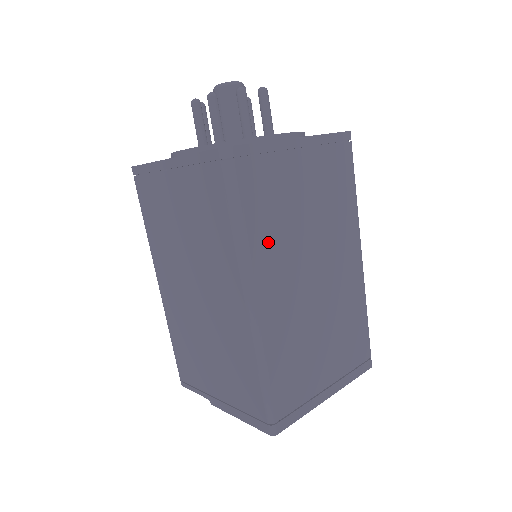
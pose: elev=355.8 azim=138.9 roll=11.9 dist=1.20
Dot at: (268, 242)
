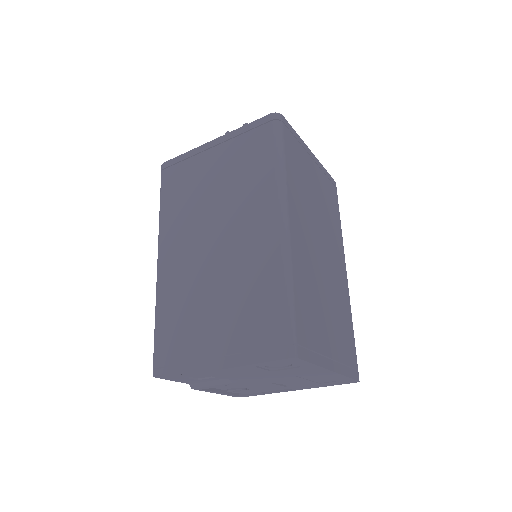
Dot at: (296, 190)
